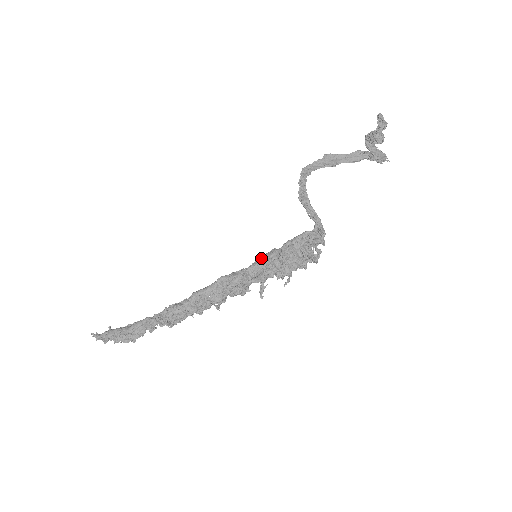
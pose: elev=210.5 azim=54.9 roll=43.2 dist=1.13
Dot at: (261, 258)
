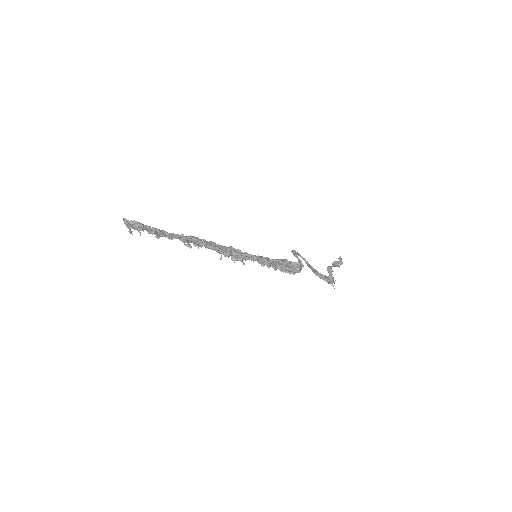
Dot at: (260, 256)
